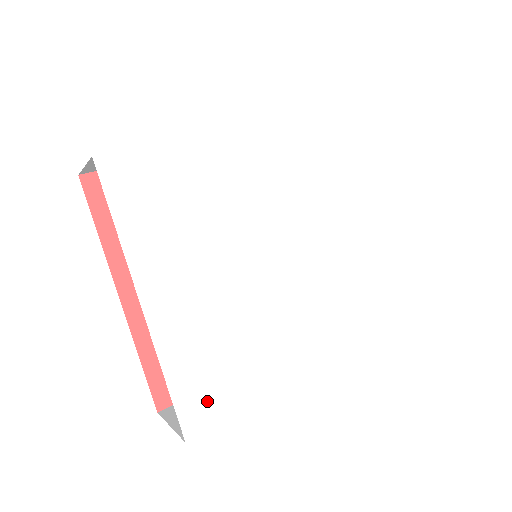
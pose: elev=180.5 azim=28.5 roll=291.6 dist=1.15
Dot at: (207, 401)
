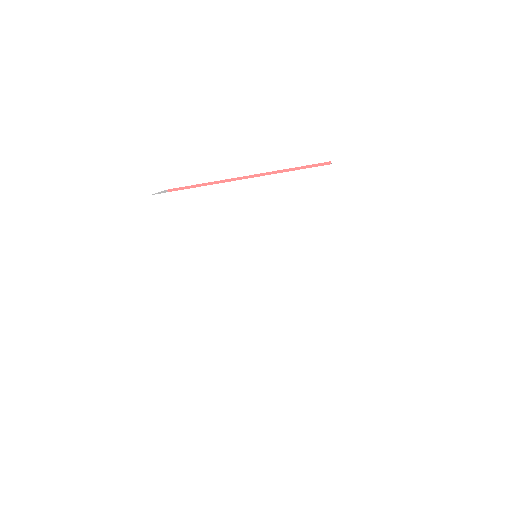
Dot at: (197, 332)
